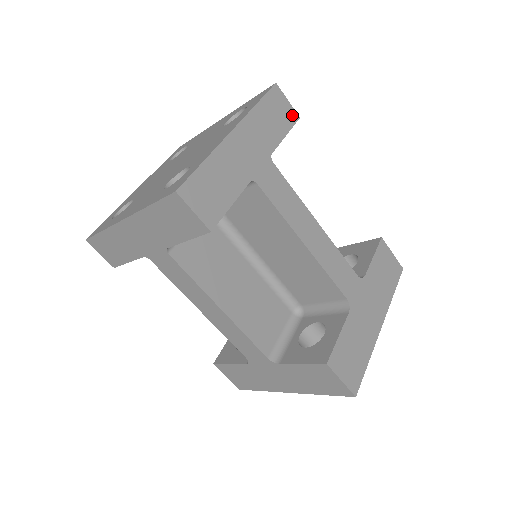
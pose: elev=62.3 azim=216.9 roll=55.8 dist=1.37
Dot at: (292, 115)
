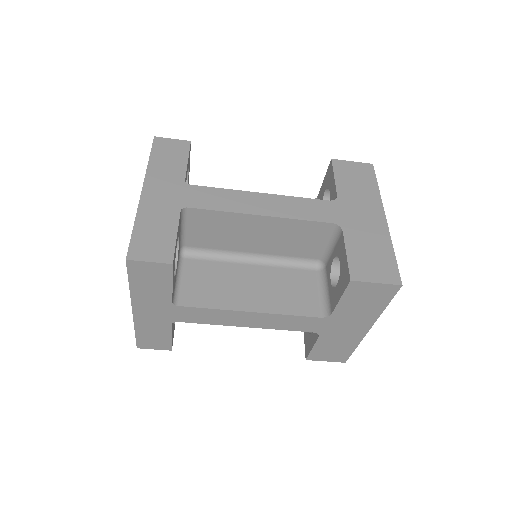
Dot at: (164, 268)
